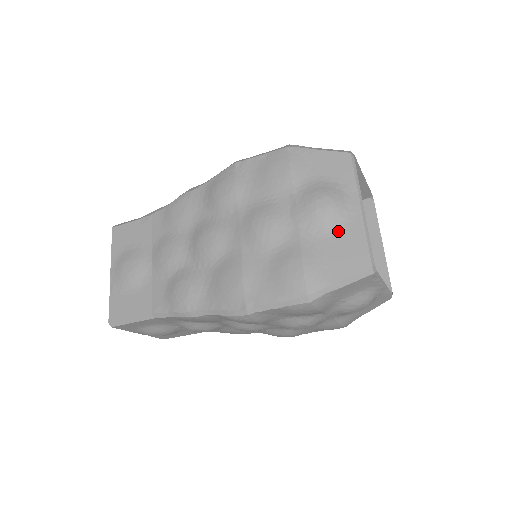
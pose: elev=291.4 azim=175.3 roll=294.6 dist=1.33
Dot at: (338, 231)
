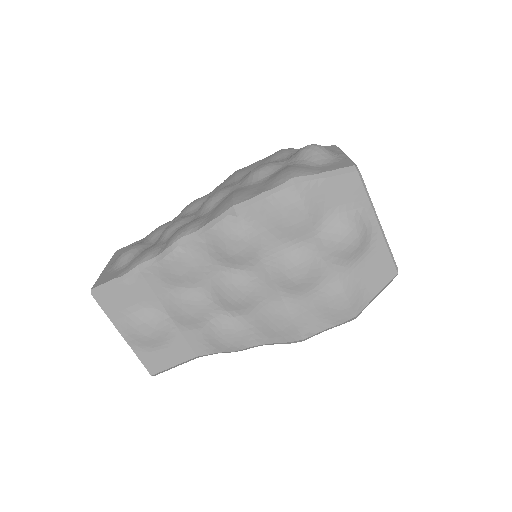
Dot at: (366, 255)
